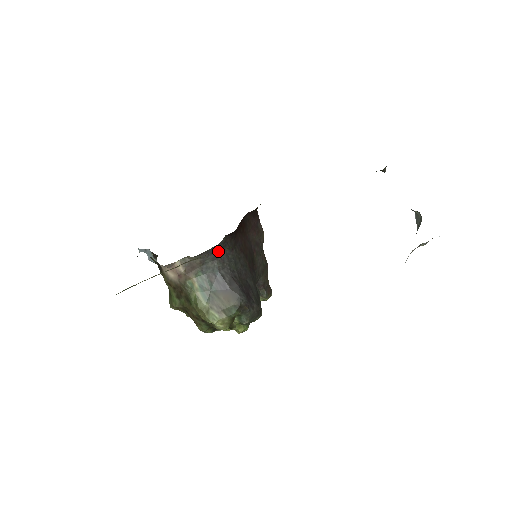
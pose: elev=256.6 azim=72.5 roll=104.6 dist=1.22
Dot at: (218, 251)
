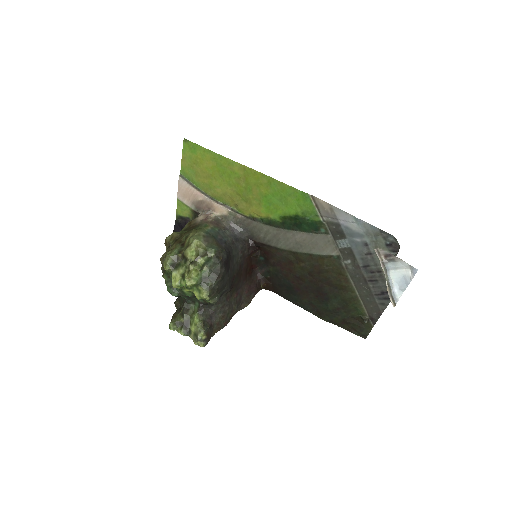
Dot at: (237, 238)
